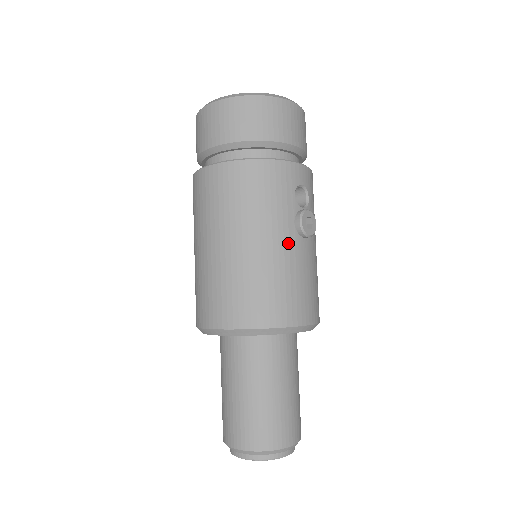
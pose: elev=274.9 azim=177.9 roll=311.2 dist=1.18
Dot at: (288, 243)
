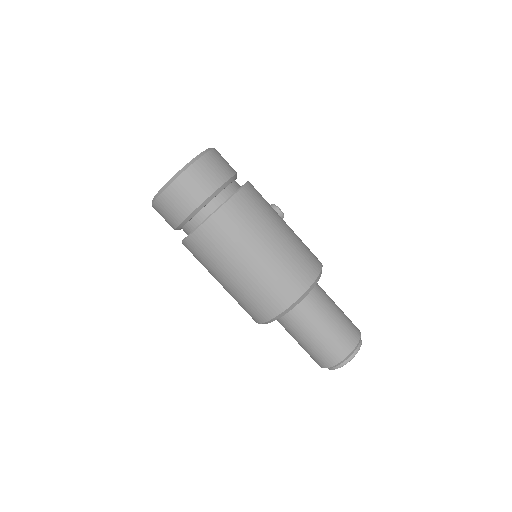
Dot at: (286, 224)
